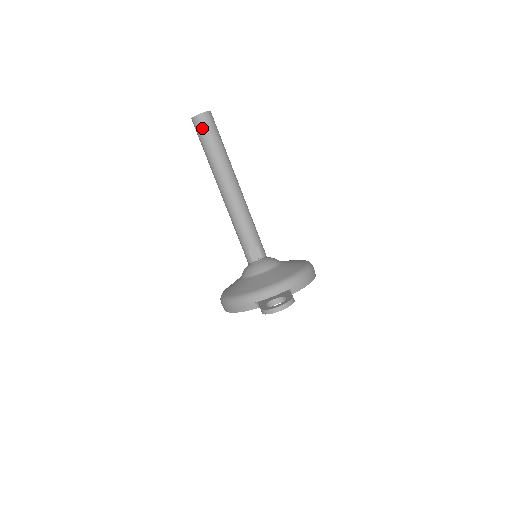
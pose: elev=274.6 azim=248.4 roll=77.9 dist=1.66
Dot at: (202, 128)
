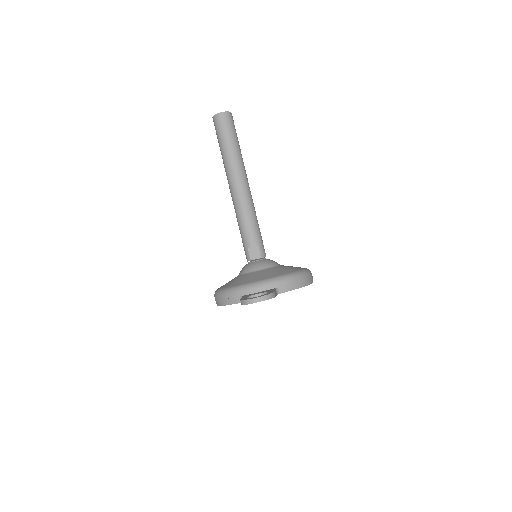
Dot at: (220, 126)
